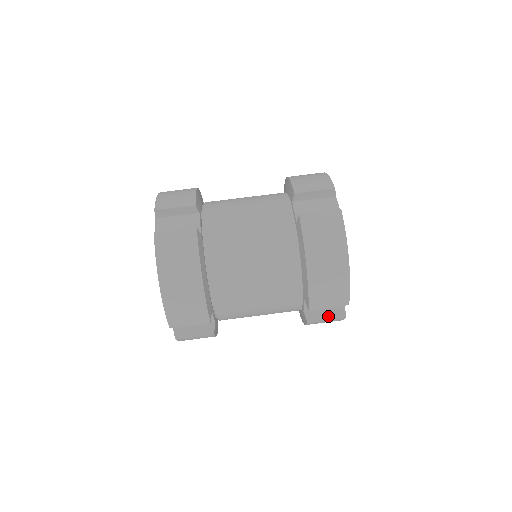
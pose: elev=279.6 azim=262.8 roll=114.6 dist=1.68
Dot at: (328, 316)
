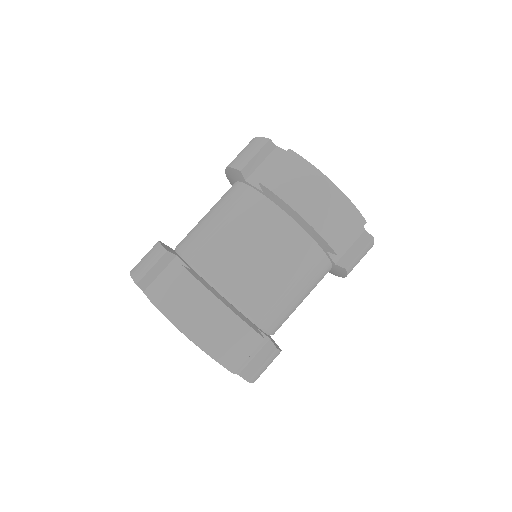
Dot at: (358, 250)
